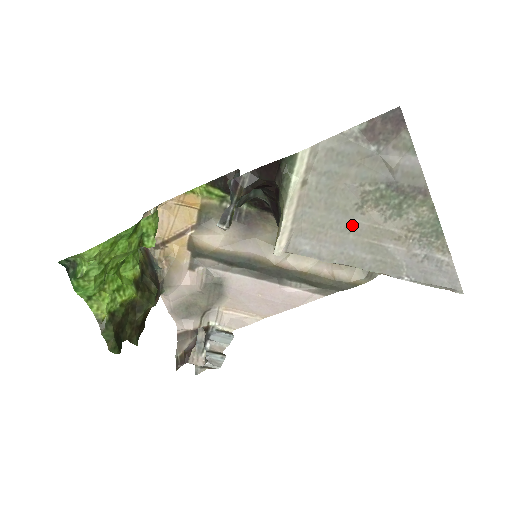
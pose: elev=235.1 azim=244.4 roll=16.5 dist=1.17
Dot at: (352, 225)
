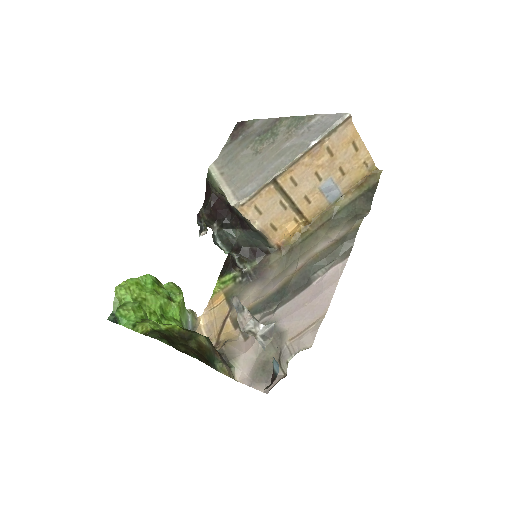
Dot at: (260, 160)
